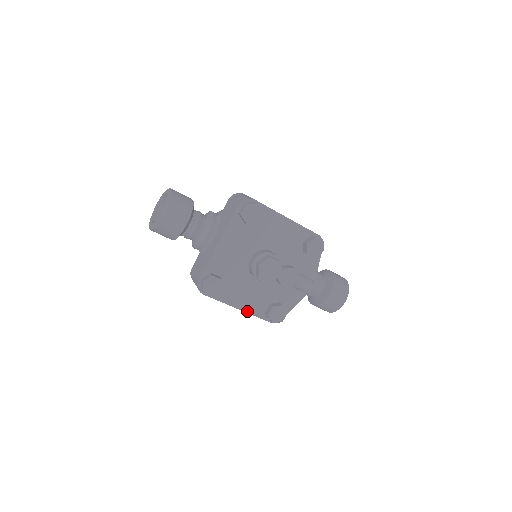
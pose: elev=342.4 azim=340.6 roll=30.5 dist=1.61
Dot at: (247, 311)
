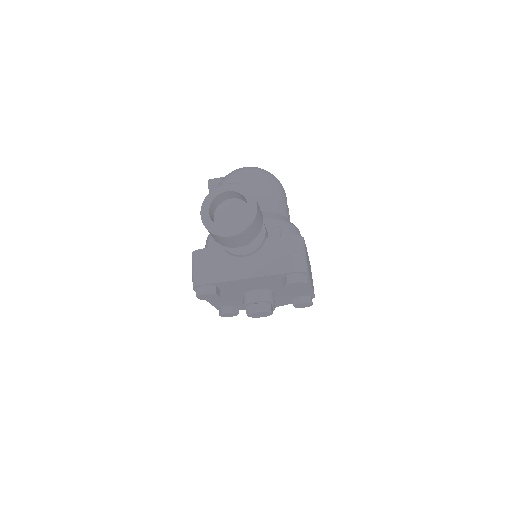
Dot at: (211, 302)
